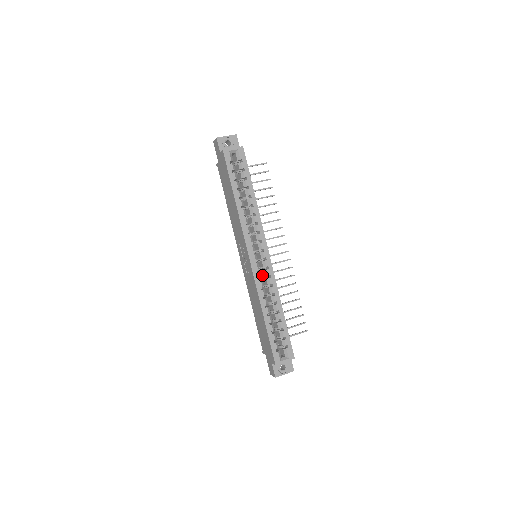
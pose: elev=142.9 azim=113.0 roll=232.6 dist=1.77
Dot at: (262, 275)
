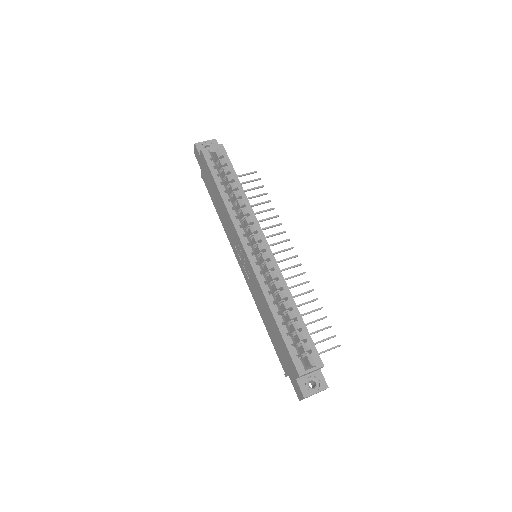
Dot at: (265, 273)
